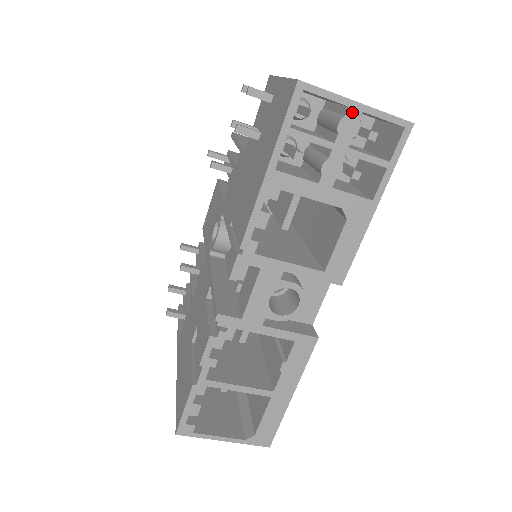
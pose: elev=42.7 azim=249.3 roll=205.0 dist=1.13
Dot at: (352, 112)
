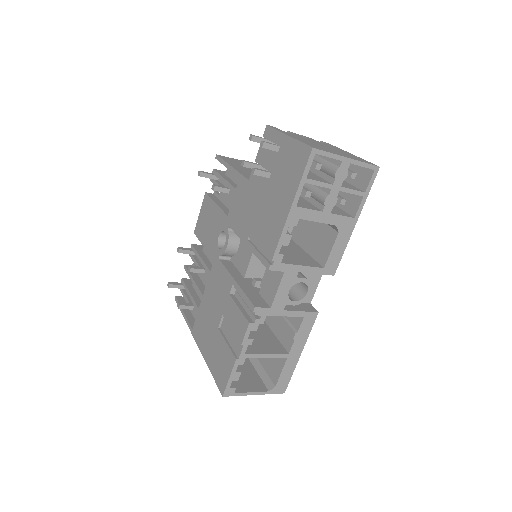
Dot at: (344, 164)
